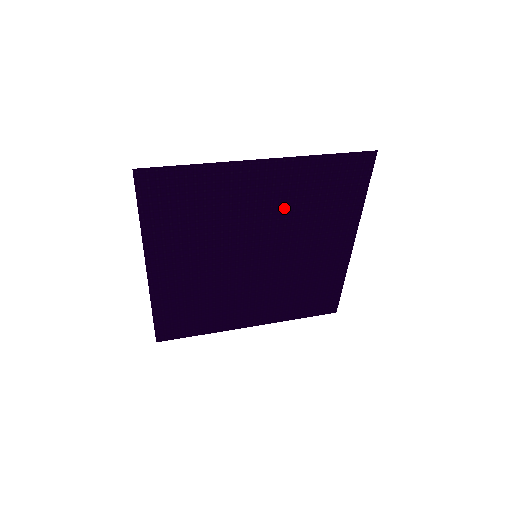
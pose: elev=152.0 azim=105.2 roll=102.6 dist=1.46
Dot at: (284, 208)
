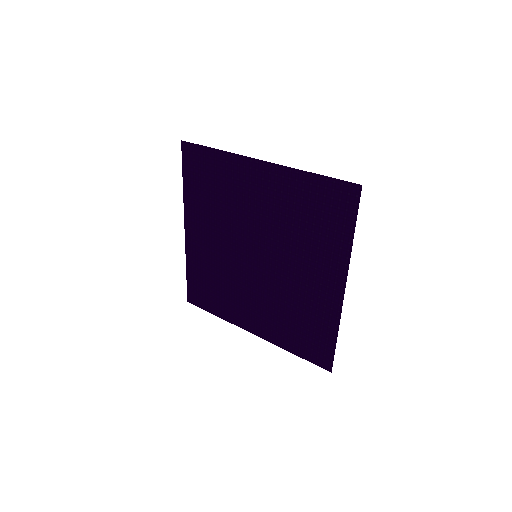
Dot at: (278, 216)
